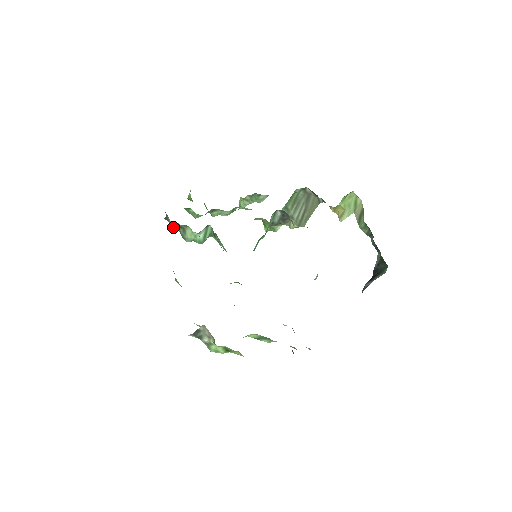
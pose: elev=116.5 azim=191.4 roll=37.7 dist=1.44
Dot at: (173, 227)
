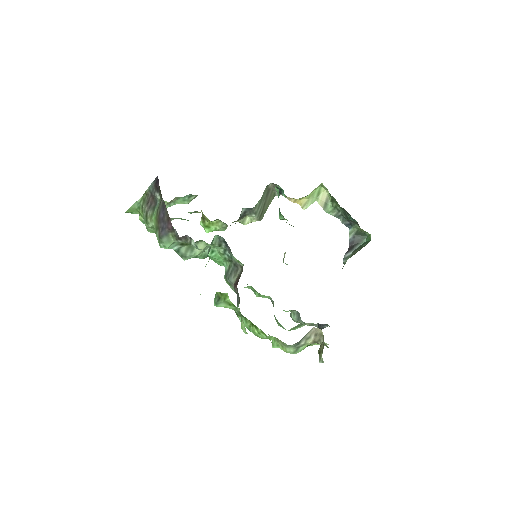
Dot at: (170, 247)
